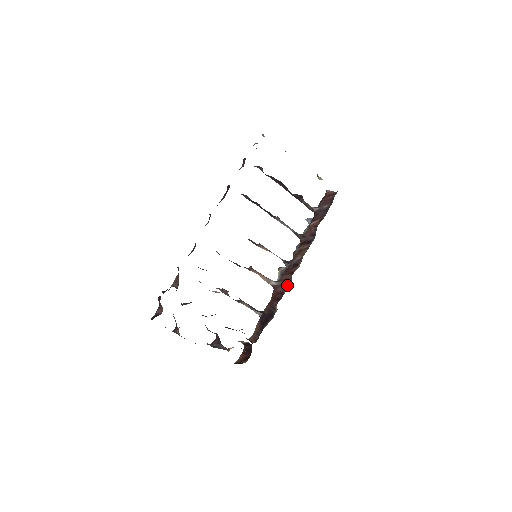
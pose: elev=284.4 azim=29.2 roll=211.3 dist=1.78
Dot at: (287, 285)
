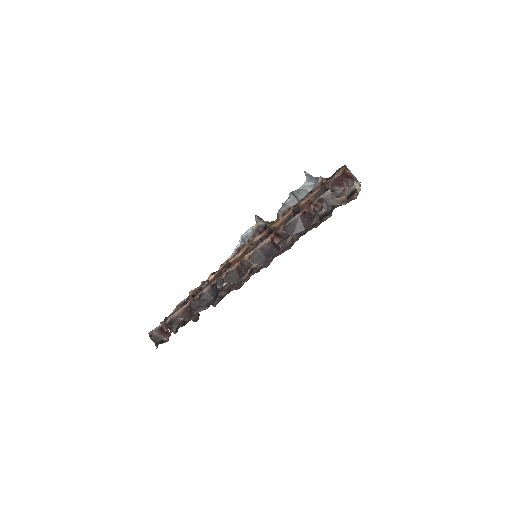
Dot at: occluded
